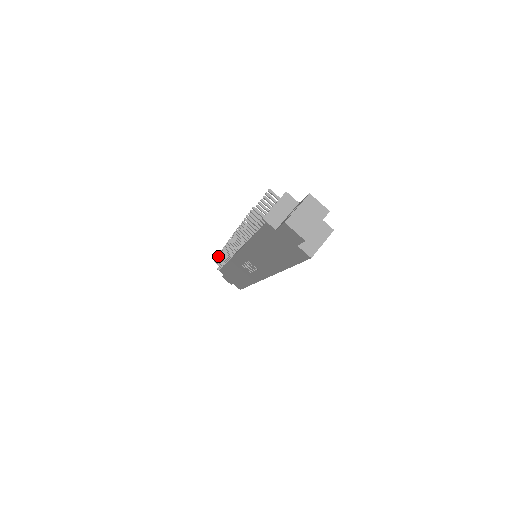
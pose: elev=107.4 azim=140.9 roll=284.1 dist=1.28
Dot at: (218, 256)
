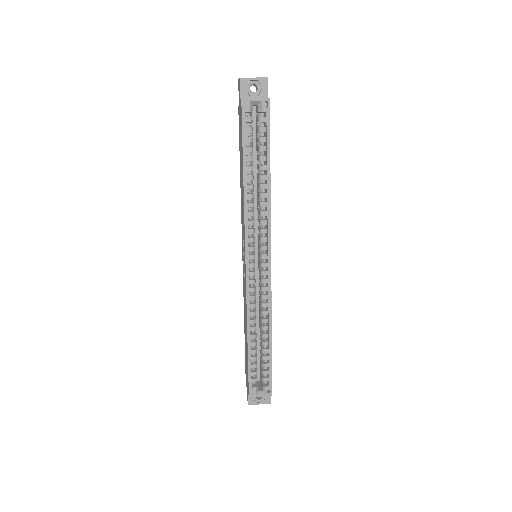
Dot at: occluded
